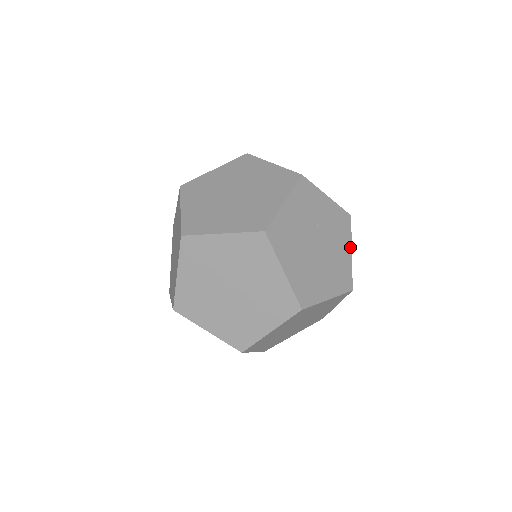
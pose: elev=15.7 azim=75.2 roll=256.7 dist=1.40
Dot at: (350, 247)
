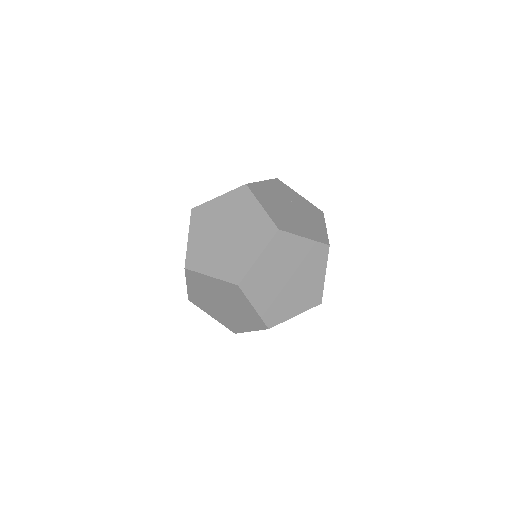
Dot at: (324, 225)
